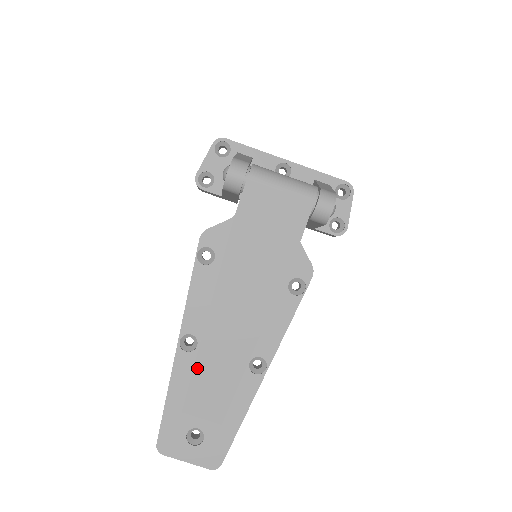
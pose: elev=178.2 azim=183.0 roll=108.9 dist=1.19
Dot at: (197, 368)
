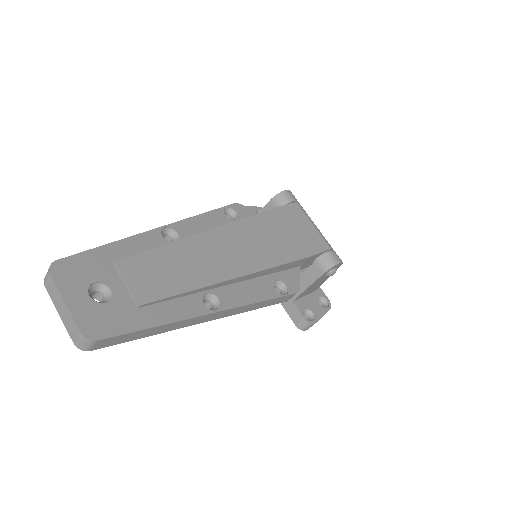
Dot at: (165, 248)
